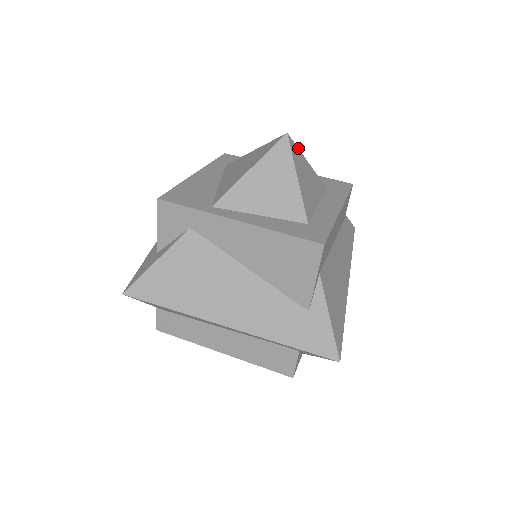
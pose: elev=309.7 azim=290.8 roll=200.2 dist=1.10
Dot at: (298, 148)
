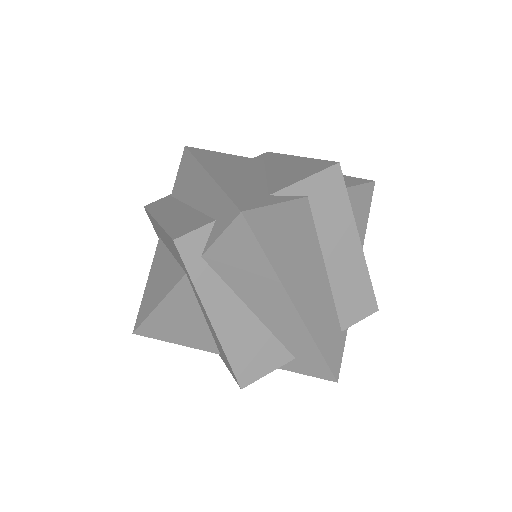
Dot at: occluded
